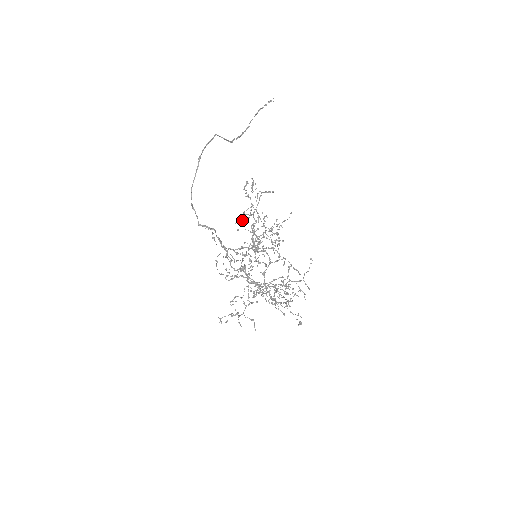
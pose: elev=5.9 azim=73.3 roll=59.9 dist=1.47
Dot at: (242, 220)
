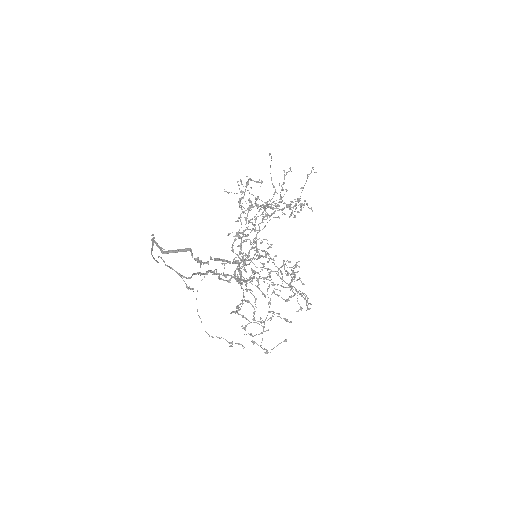
Dot at: (237, 232)
